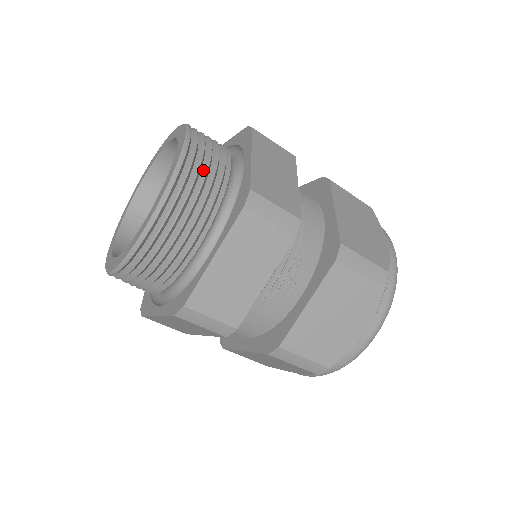
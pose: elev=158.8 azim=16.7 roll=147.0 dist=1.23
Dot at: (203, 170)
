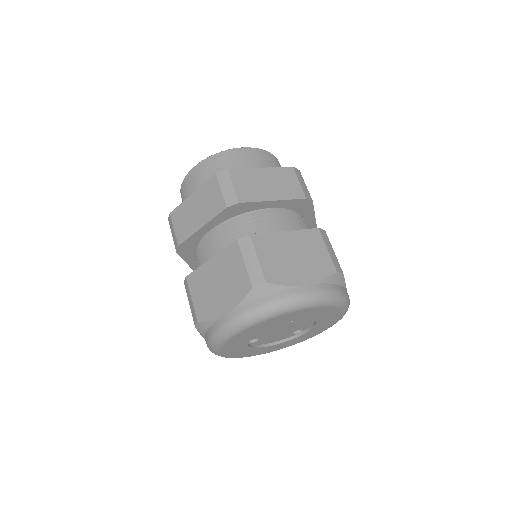
Dot at: occluded
